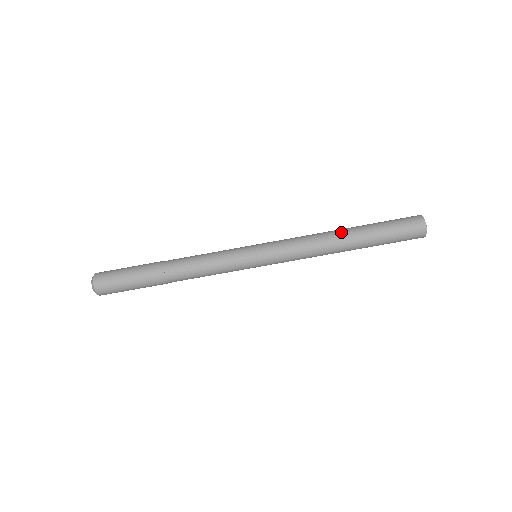
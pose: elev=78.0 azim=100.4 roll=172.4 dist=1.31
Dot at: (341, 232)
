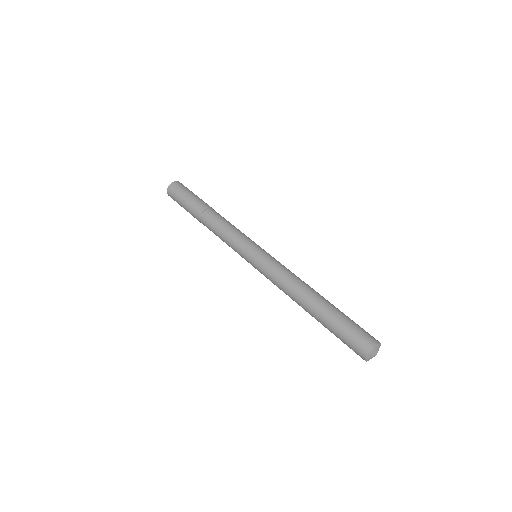
Dot at: occluded
